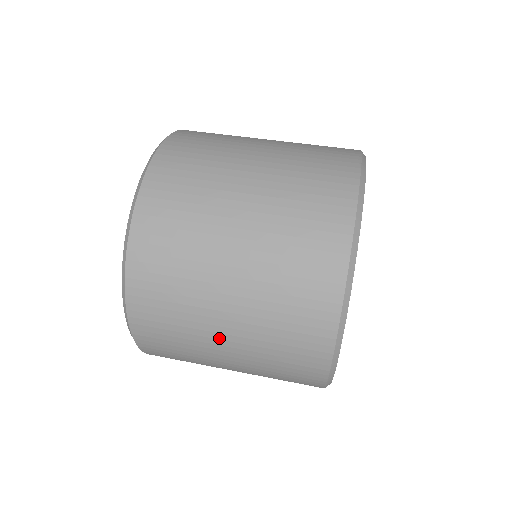
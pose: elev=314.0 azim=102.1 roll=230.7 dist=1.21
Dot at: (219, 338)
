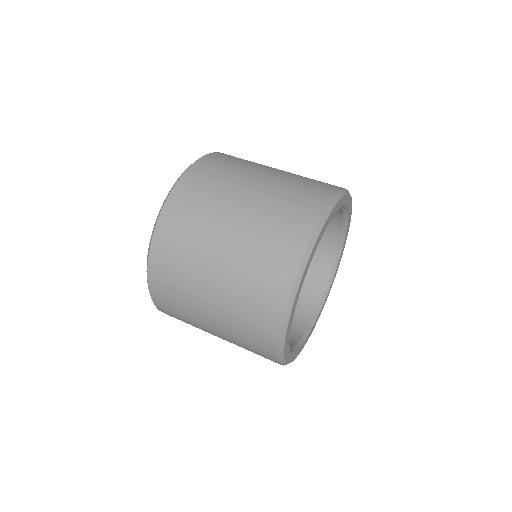
Dot at: occluded
